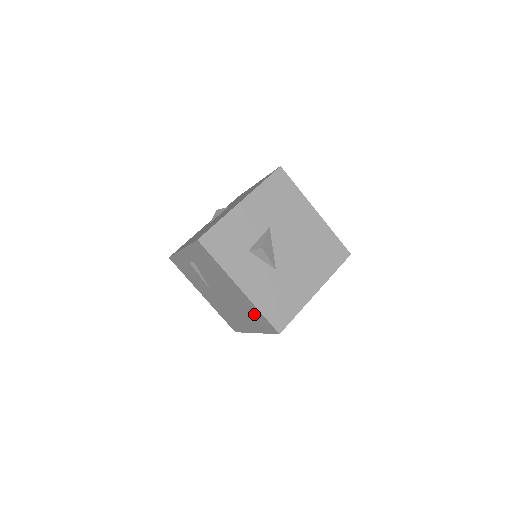
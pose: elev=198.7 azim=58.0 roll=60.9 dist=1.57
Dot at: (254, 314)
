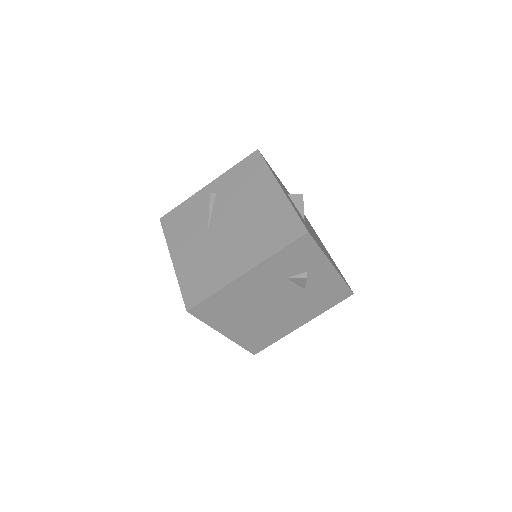
Dot at: (277, 222)
